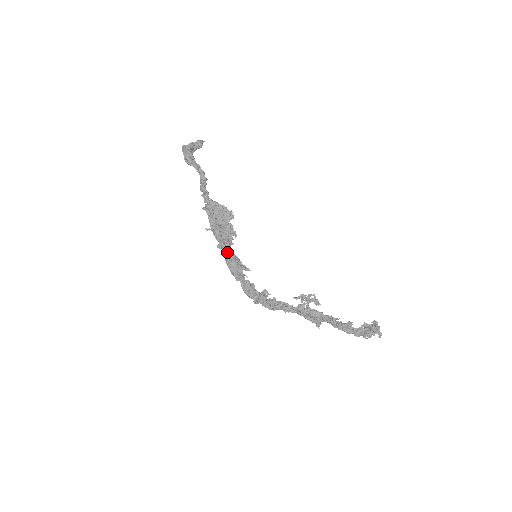
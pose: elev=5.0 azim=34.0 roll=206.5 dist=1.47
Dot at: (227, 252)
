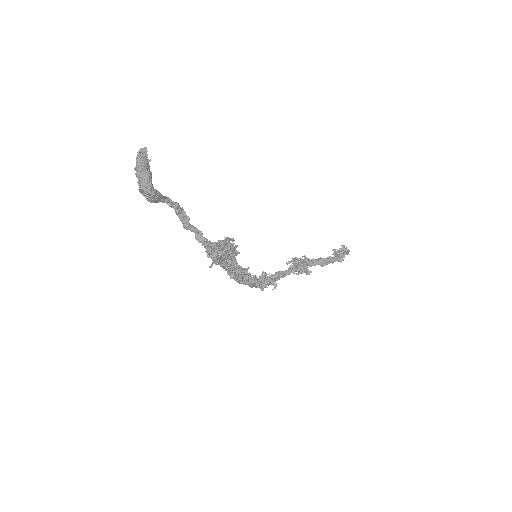
Dot at: (241, 277)
